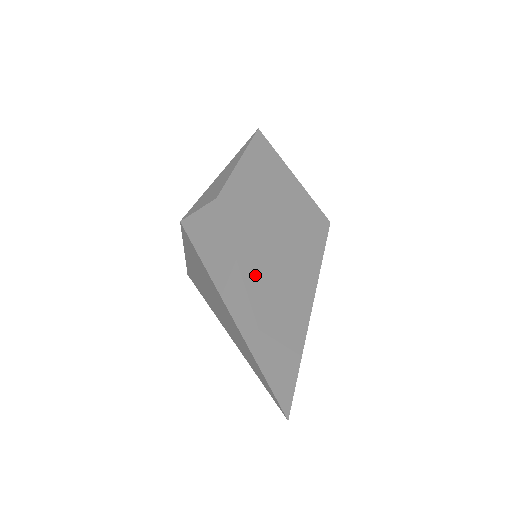
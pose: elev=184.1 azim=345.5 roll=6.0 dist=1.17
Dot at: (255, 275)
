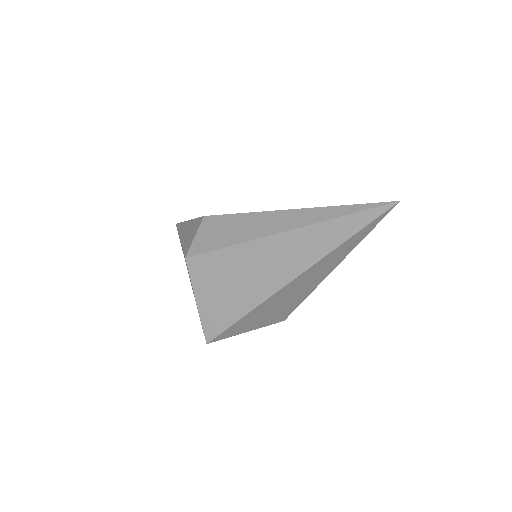
Dot at: occluded
